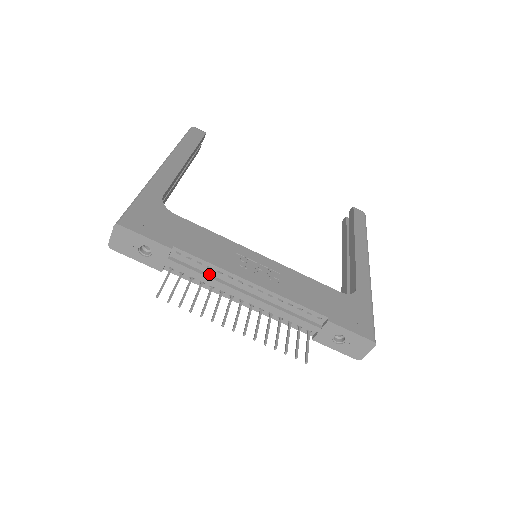
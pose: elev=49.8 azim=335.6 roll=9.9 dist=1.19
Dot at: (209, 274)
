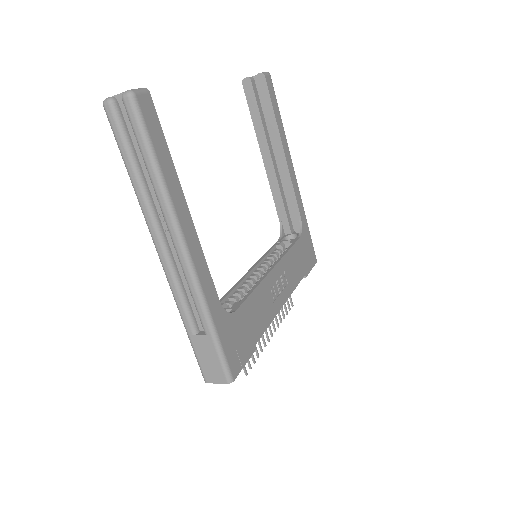
Dot at: occluded
